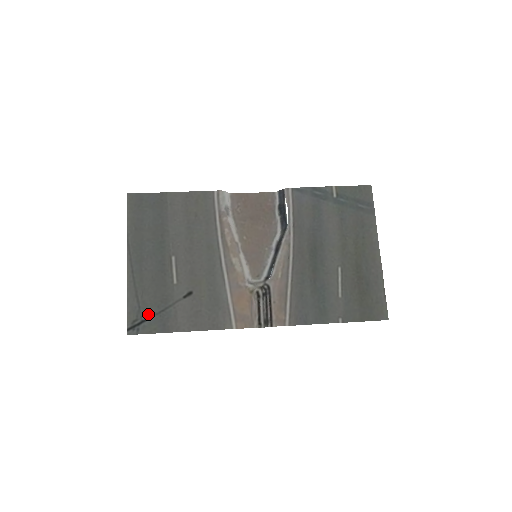
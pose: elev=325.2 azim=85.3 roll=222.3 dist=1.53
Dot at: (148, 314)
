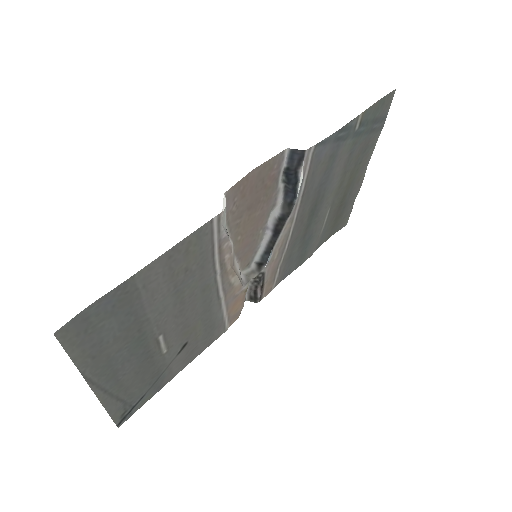
Dot at: (139, 398)
